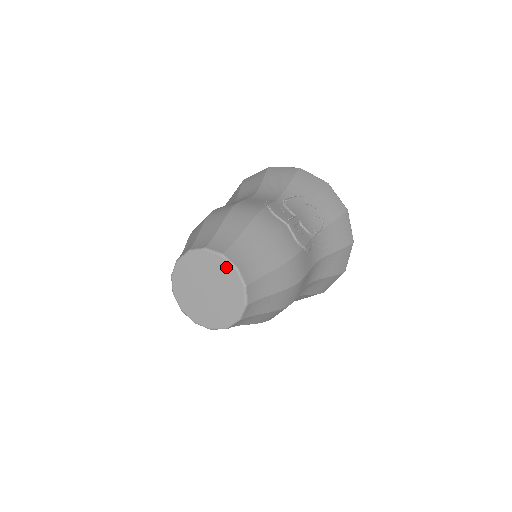
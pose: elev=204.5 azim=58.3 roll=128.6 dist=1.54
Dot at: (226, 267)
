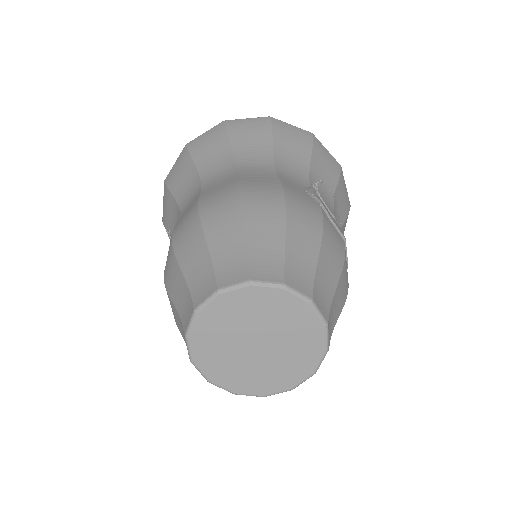
Dot at: (310, 320)
